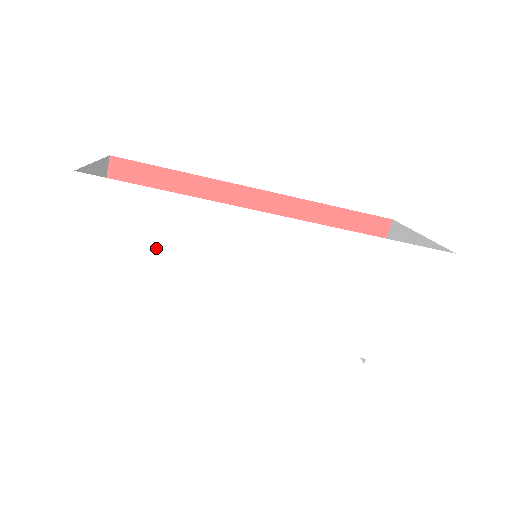
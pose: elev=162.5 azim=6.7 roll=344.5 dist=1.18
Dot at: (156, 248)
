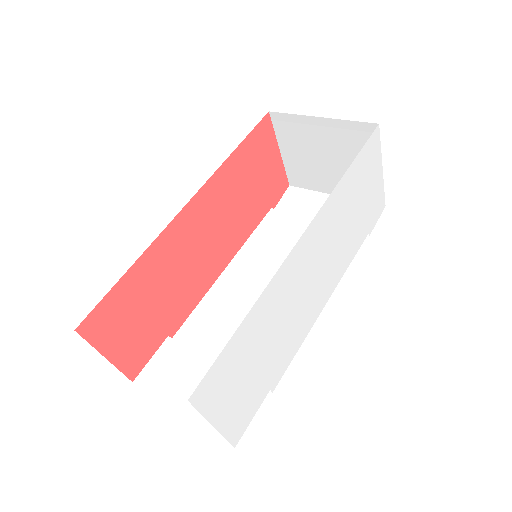
Dot at: (258, 351)
